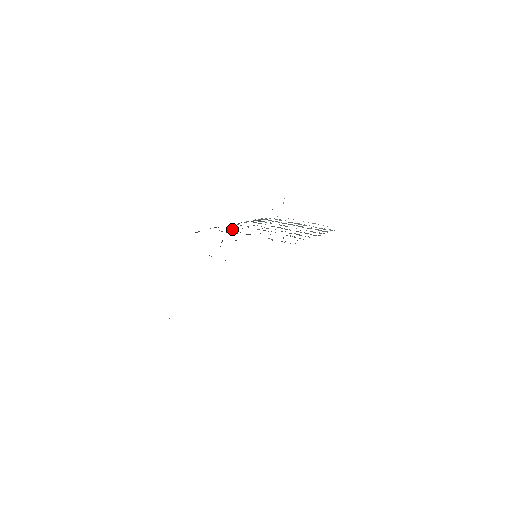
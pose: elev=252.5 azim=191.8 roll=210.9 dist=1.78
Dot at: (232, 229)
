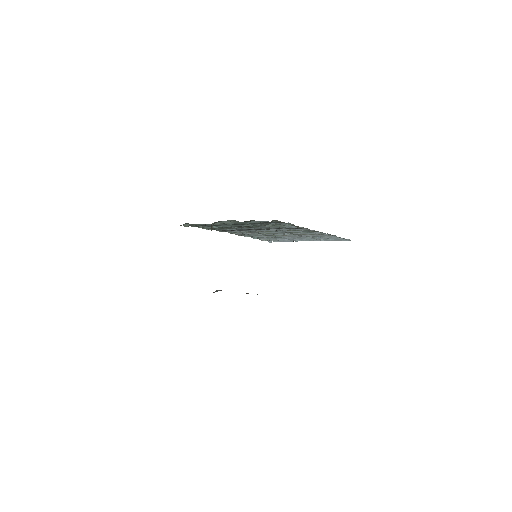
Dot at: (228, 229)
